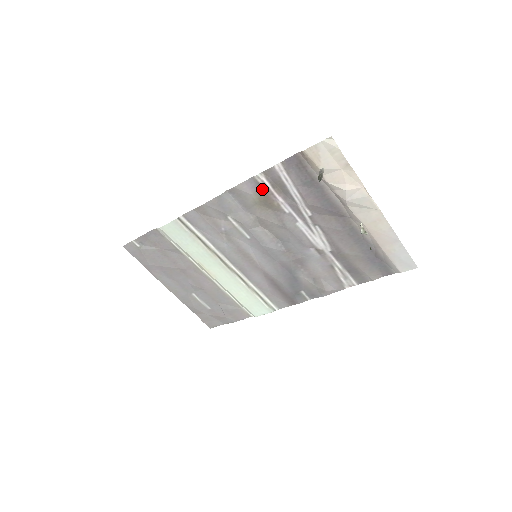
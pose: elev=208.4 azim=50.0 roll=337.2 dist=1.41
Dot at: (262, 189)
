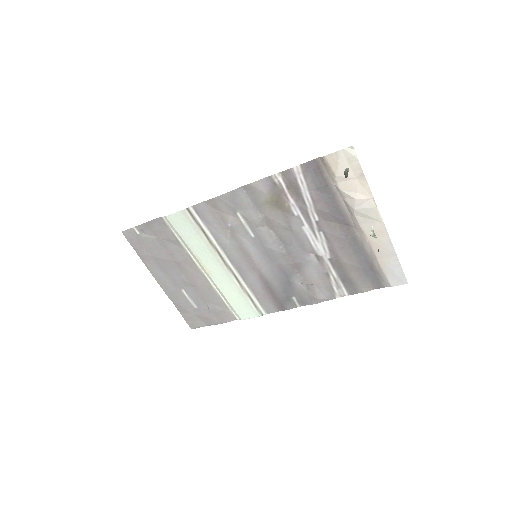
Dot at: (277, 189)
